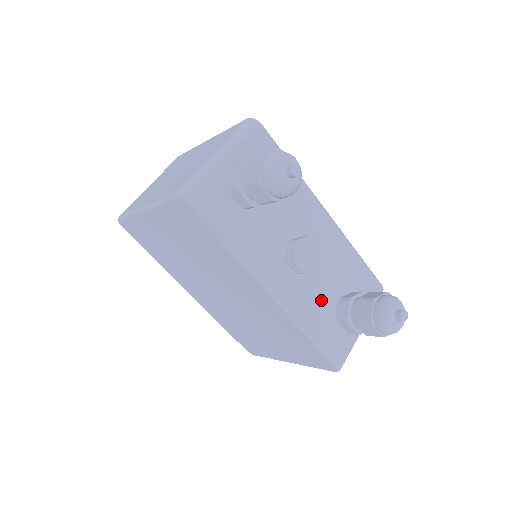
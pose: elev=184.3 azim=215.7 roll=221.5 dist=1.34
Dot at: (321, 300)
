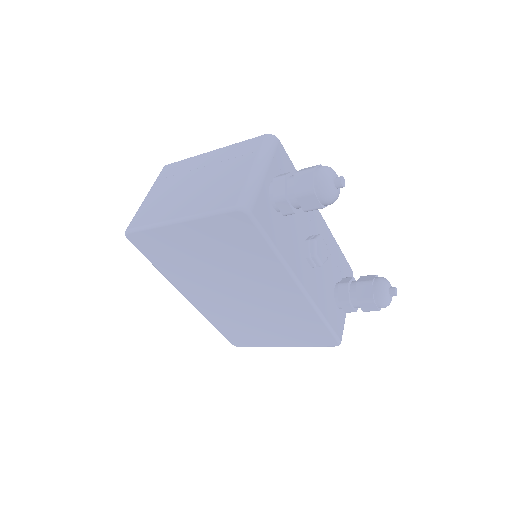
Dot at: (326, 288)
